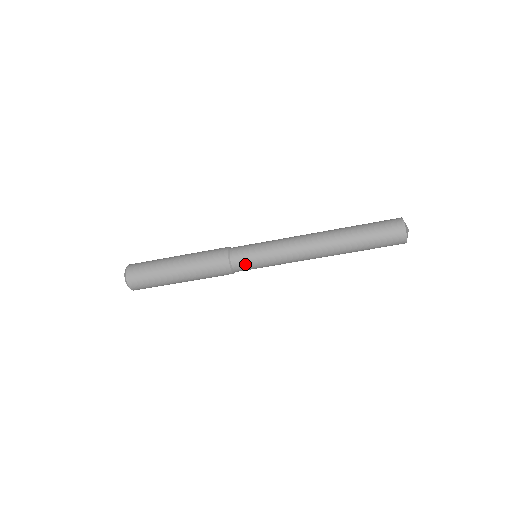
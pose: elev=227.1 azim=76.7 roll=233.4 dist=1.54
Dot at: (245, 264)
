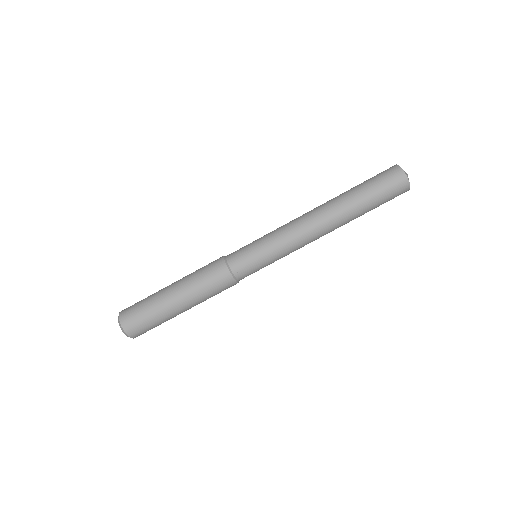
Dot at: (248, 268)
